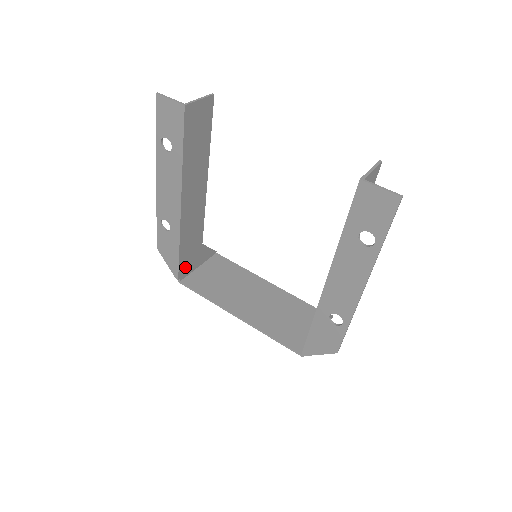
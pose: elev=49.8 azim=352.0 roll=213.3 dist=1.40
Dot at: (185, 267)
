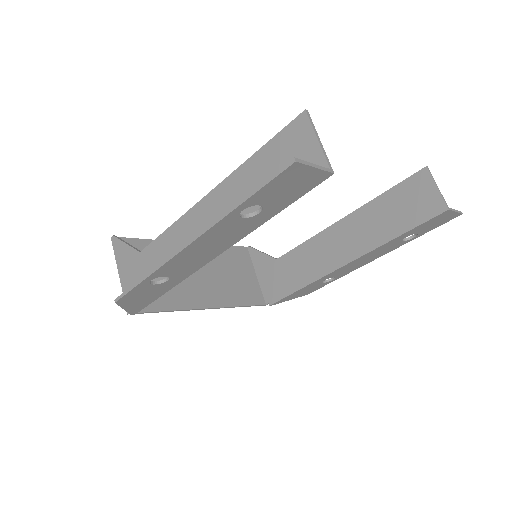
Dot at: occluded
